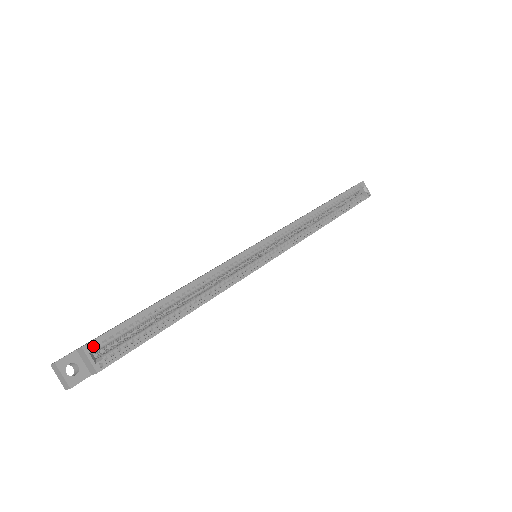
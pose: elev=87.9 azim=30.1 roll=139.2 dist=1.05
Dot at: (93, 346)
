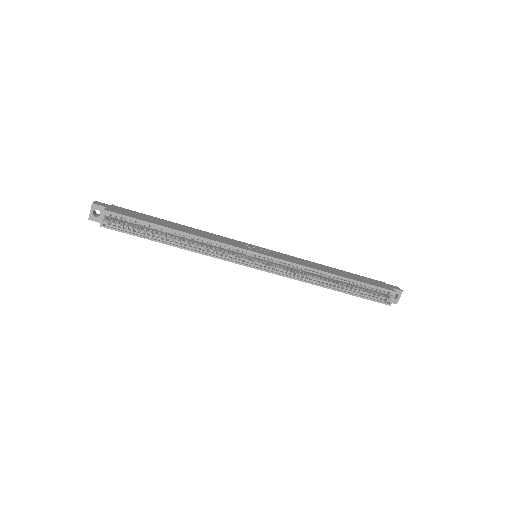
Dot at: (109, 214)
